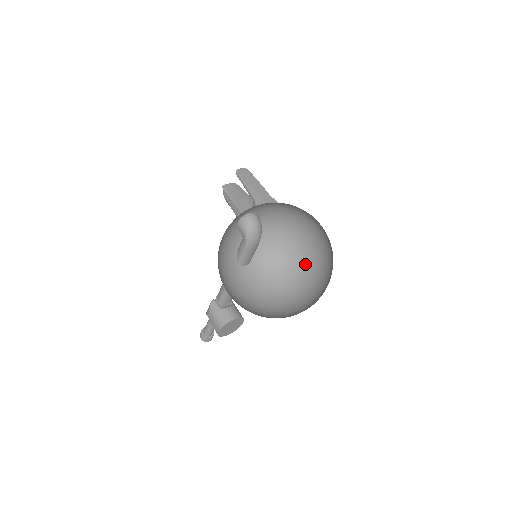
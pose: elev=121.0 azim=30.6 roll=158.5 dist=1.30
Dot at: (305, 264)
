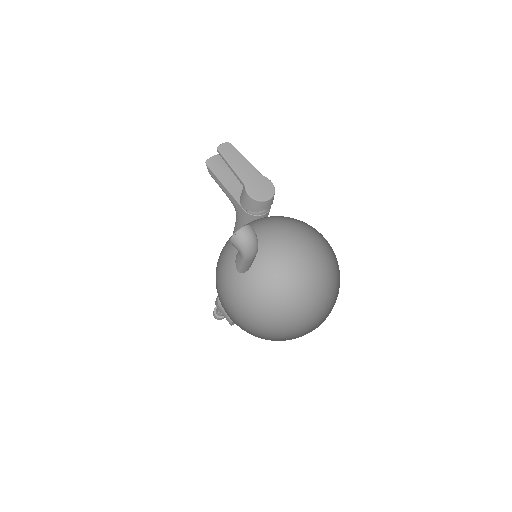
Dot at: (309, 261)
